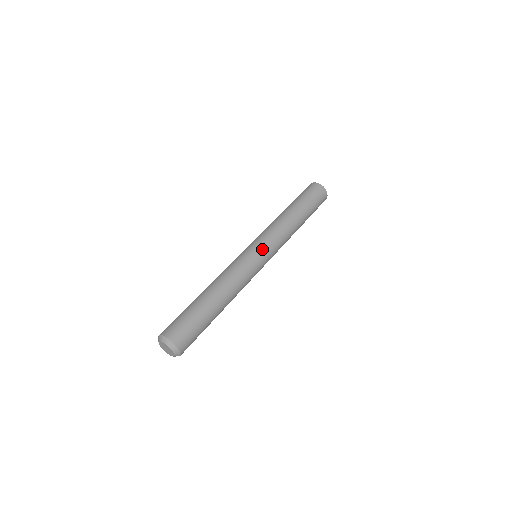
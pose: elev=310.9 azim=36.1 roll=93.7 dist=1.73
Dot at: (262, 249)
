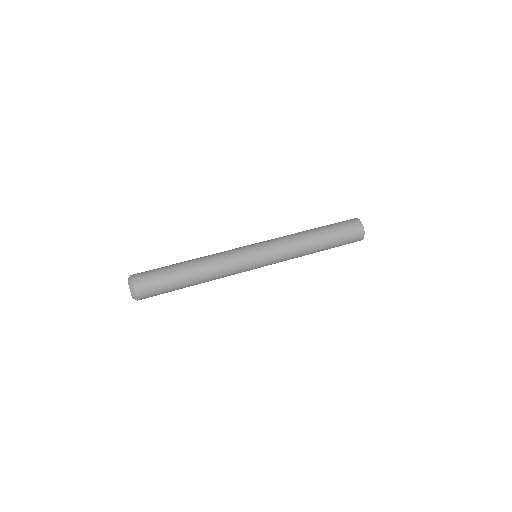
Dot at: (260, 250)
